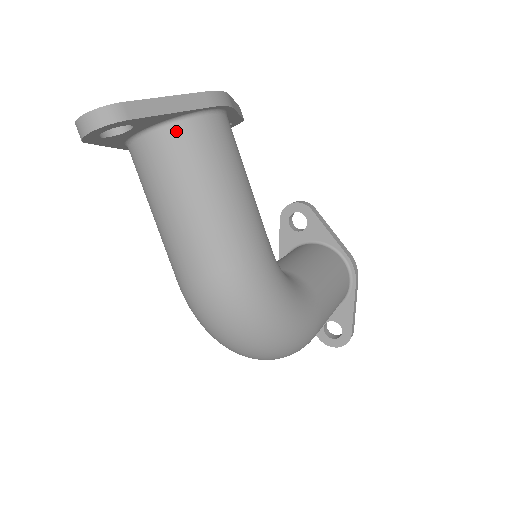
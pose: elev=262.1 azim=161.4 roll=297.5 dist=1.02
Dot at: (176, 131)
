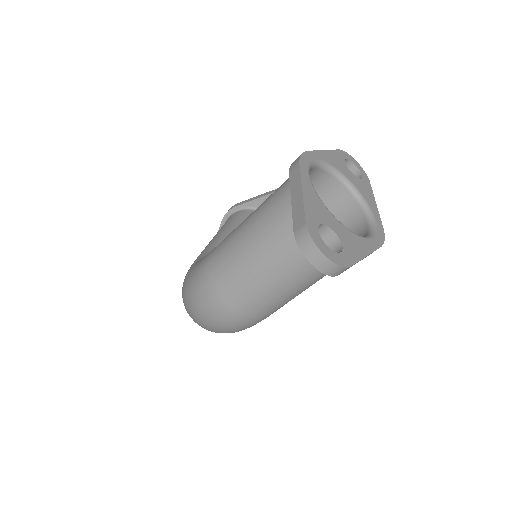
Dot at: occluded
